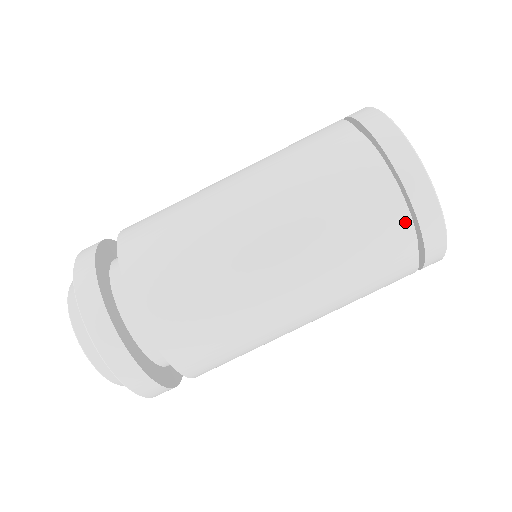
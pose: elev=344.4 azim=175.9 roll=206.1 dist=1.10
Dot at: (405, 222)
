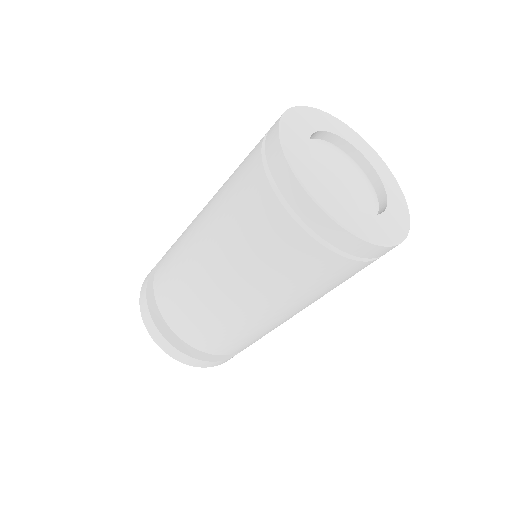
Dot at: (273, 198)
